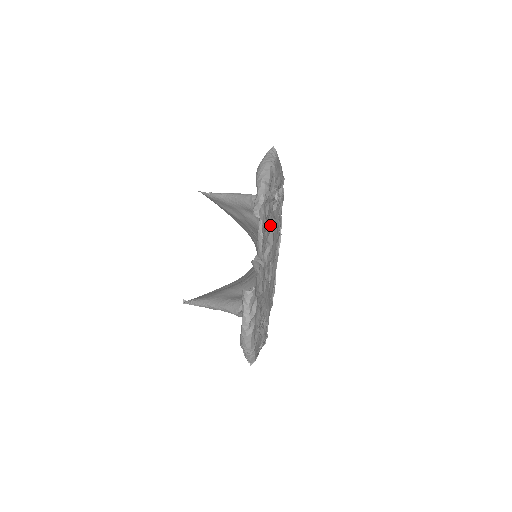
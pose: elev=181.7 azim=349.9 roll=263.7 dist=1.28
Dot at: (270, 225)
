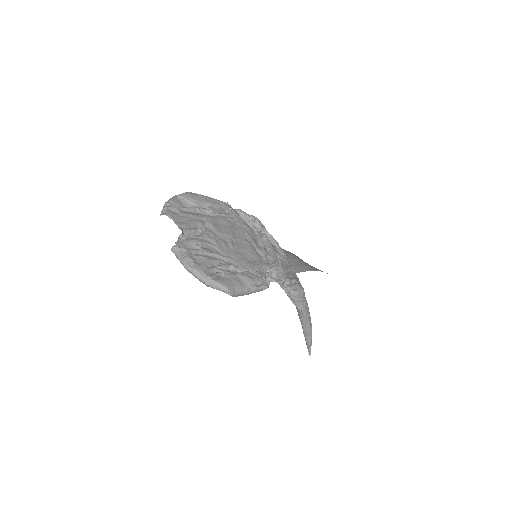
Dot at: (199, 220)
